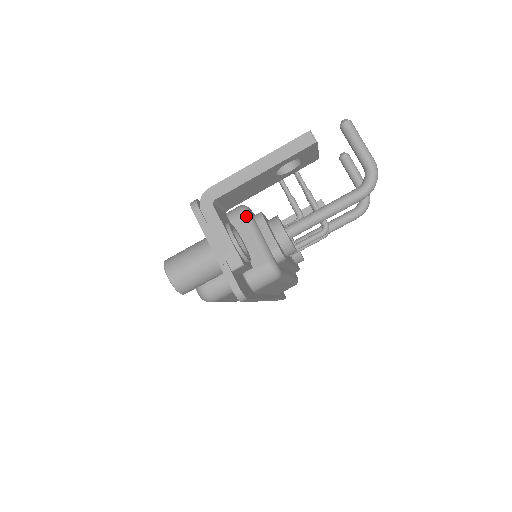
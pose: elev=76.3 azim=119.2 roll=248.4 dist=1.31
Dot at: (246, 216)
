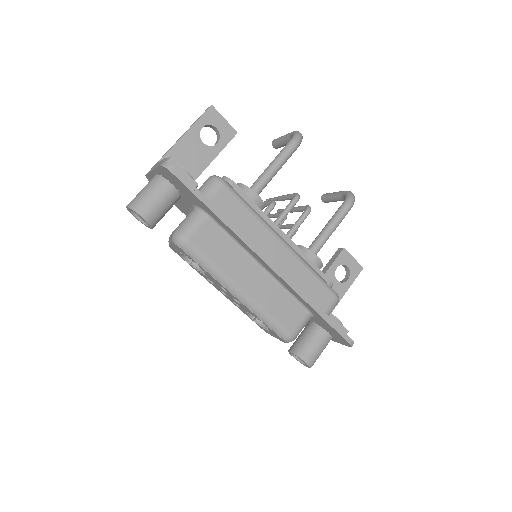
Dot at: occluded
